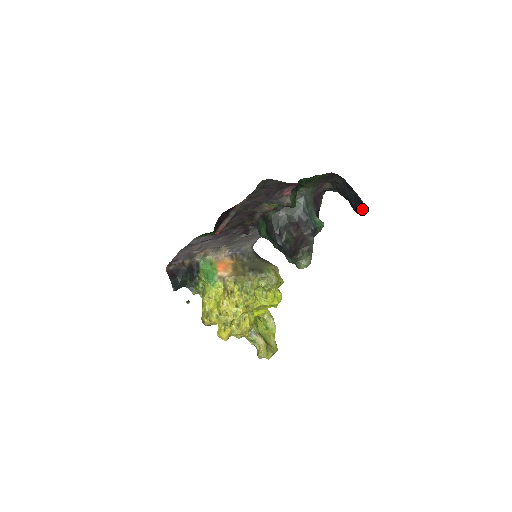
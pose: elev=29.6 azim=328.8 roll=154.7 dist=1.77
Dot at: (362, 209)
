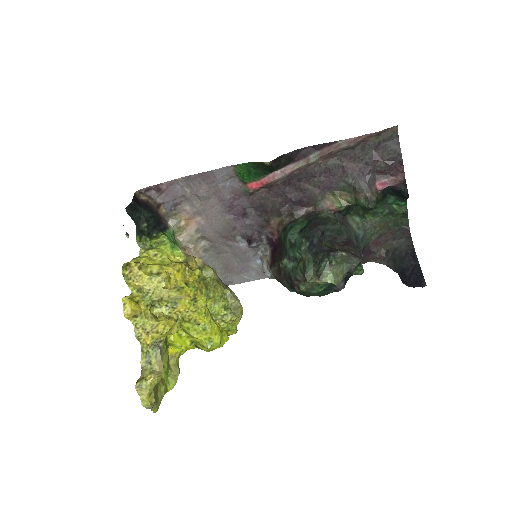
Dot at: (417, 282)
